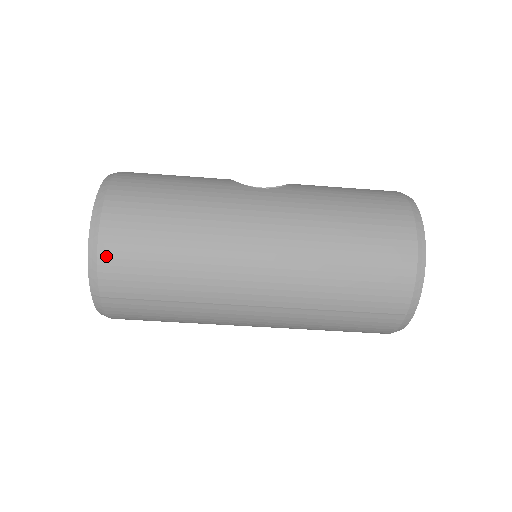
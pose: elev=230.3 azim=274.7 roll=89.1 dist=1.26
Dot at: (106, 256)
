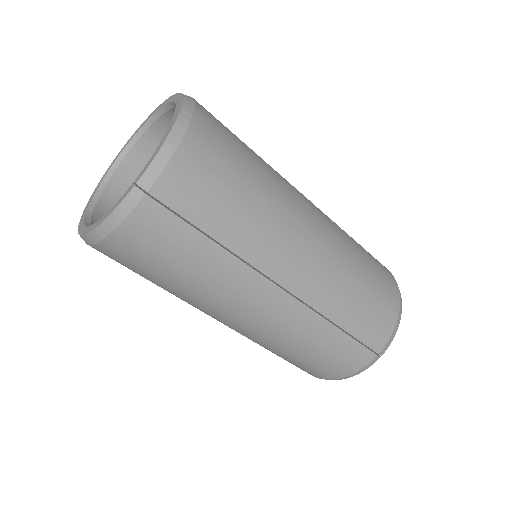
Dot at: (187, 151)
